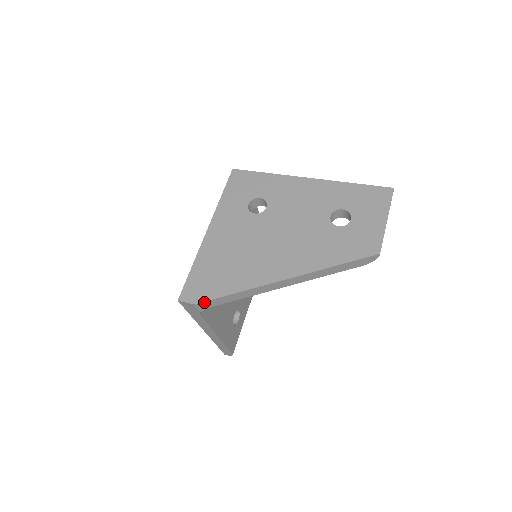
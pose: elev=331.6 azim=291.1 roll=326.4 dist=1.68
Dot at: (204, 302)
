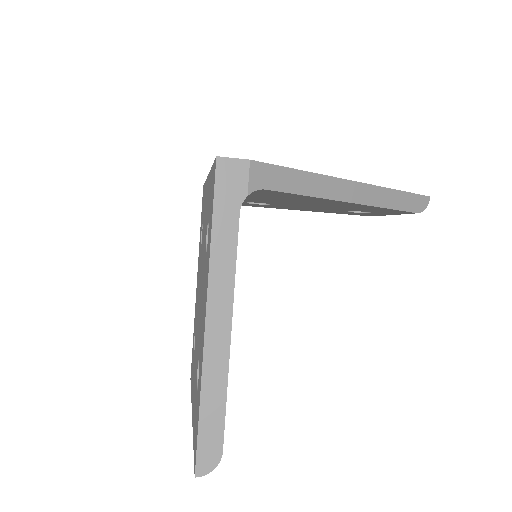
Dot at: (263, 165)
